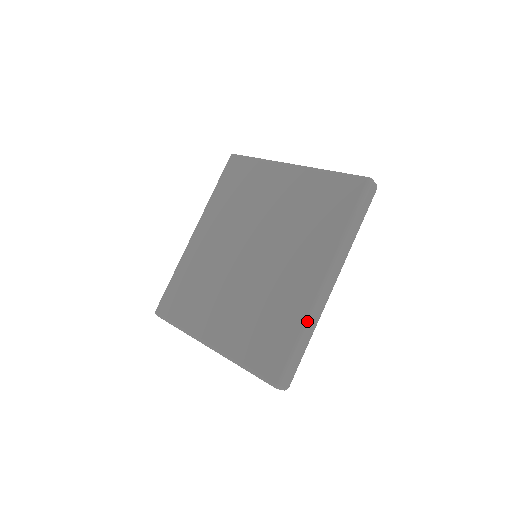
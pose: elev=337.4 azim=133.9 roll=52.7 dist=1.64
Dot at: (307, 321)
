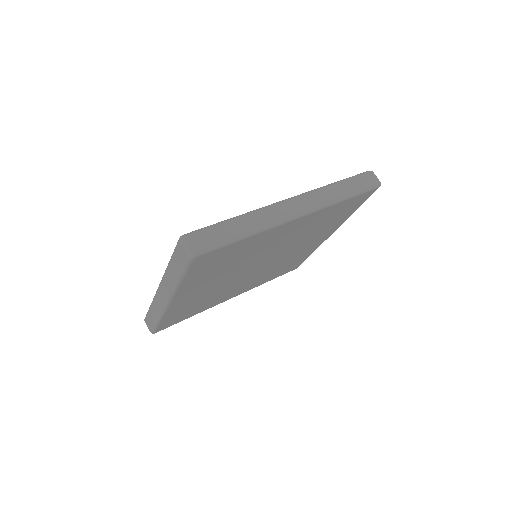
Dot at: (251, 211)
